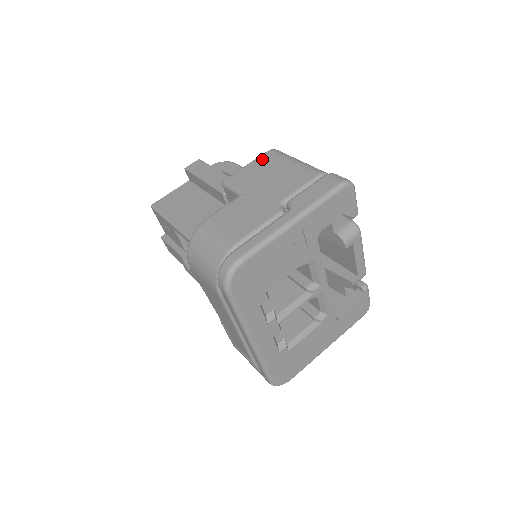
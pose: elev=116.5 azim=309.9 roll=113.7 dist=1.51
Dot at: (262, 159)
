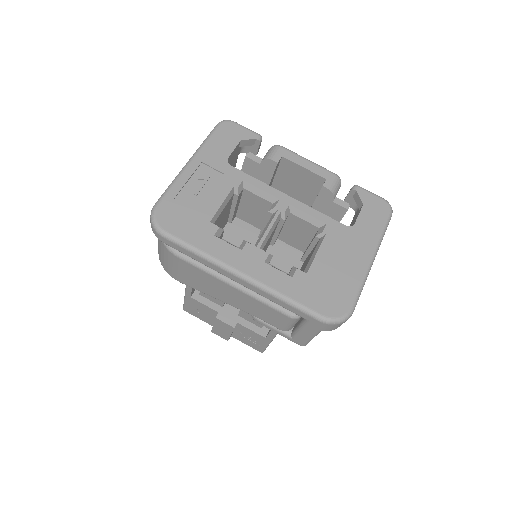
Dot at: occluded
